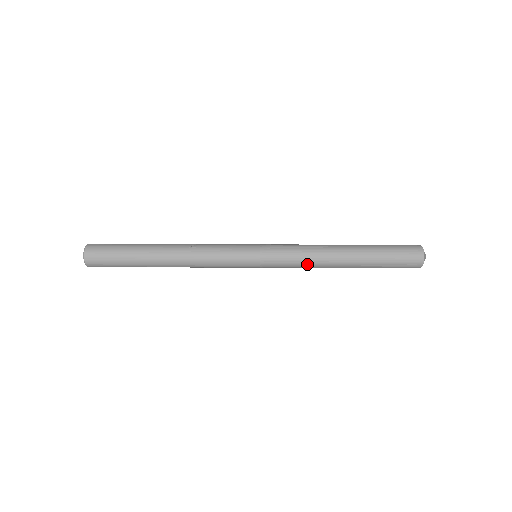
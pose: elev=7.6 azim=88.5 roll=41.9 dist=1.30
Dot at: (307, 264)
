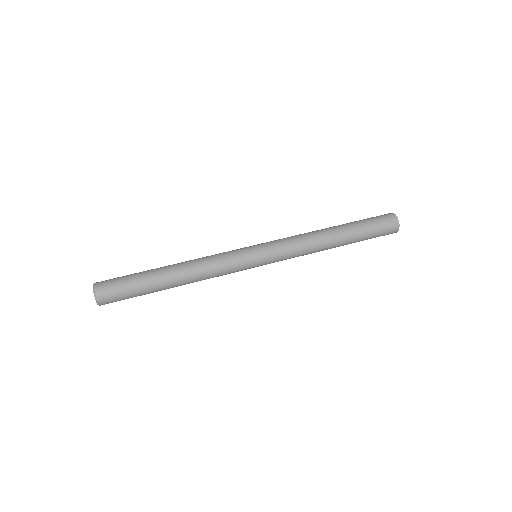
Dot at: occluded
